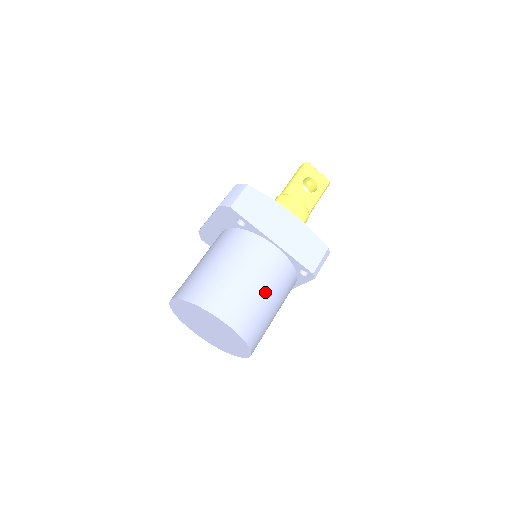
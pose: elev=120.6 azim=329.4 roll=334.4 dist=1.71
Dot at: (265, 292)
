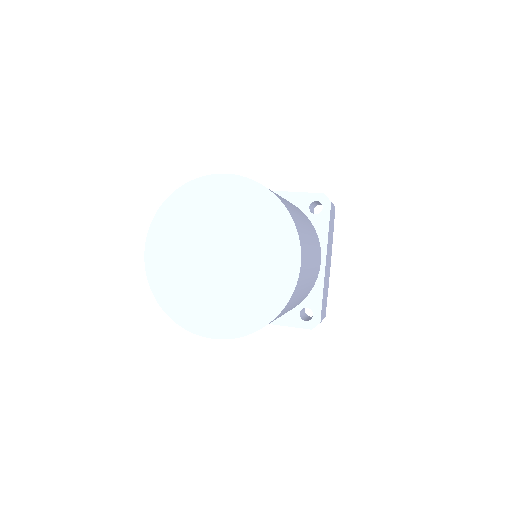
Dot at: occluded
